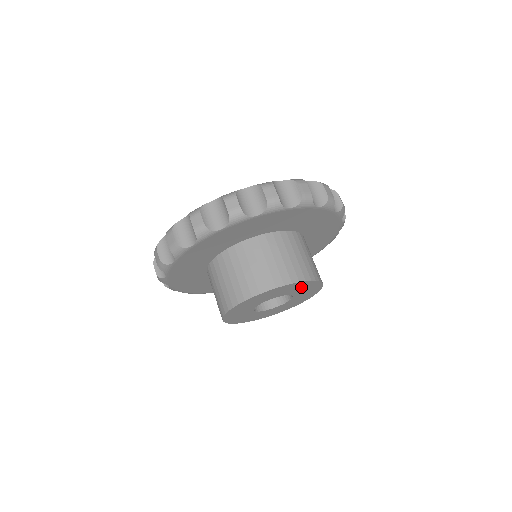
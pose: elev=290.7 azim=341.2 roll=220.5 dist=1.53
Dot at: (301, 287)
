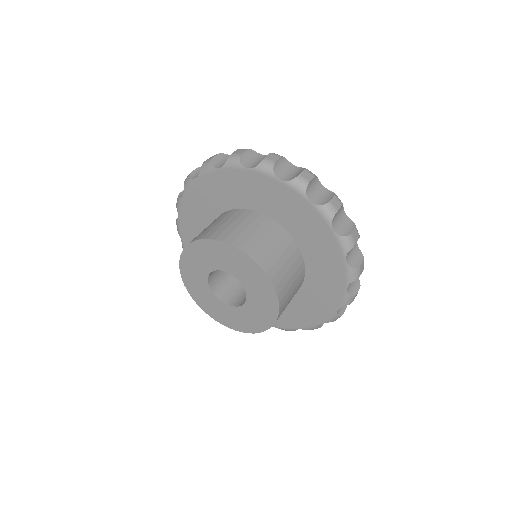
Dot at: (259, 285)
